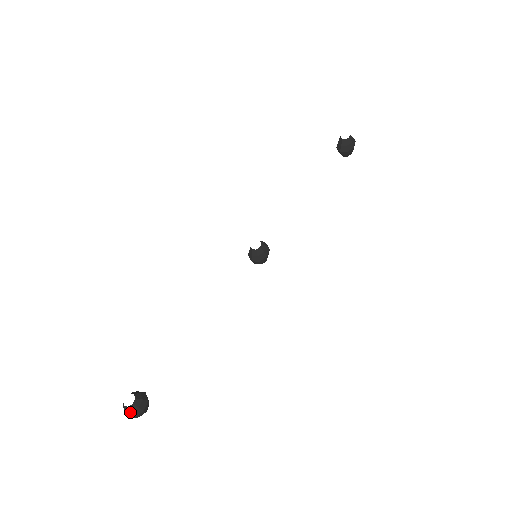
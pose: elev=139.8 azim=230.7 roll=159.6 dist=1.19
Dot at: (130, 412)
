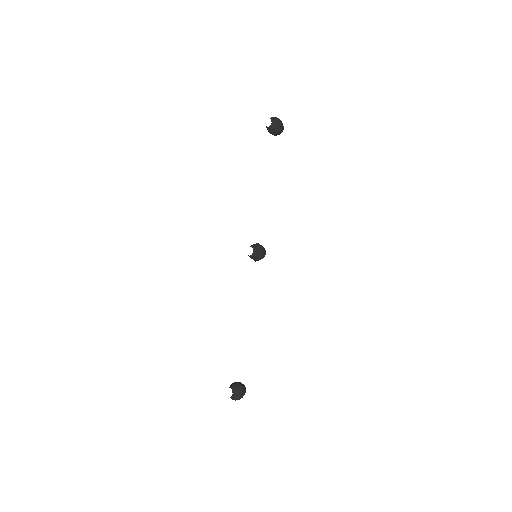
Dot at: (235, 398)
